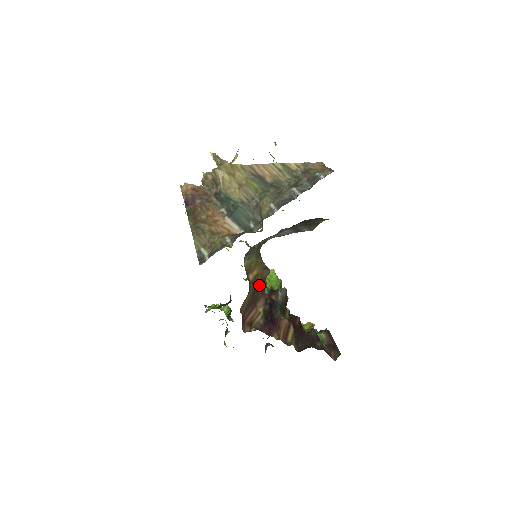
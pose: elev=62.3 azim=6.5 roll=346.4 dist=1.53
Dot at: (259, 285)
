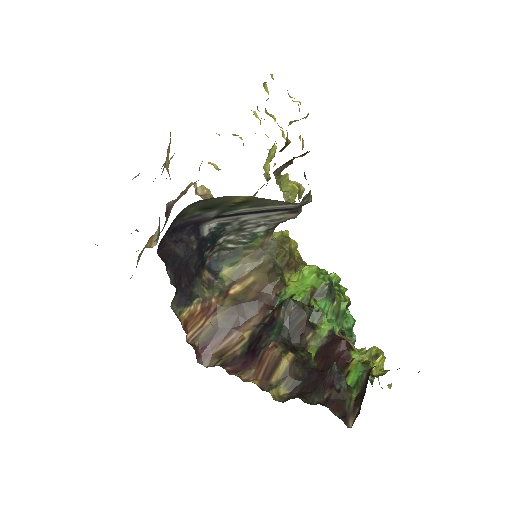
Dot at: (253, 298)
